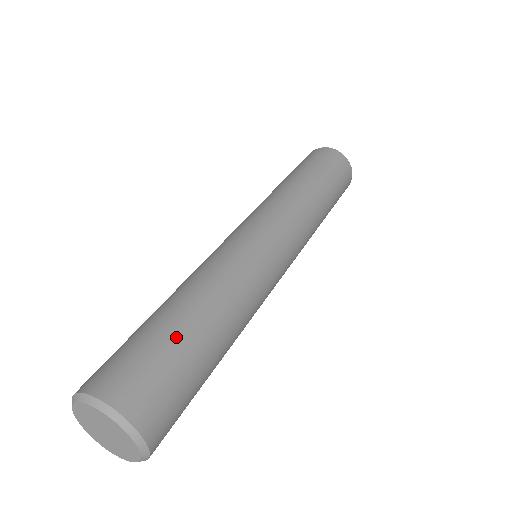
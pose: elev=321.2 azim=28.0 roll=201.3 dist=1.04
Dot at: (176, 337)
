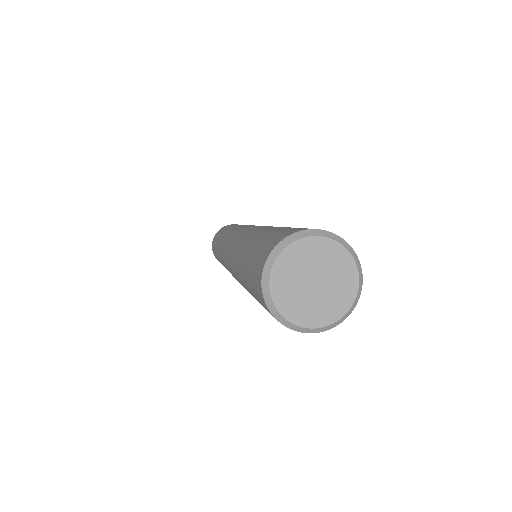
Dot at: occluded
